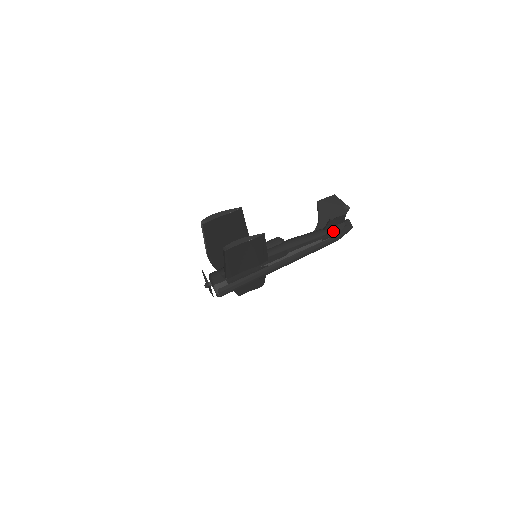
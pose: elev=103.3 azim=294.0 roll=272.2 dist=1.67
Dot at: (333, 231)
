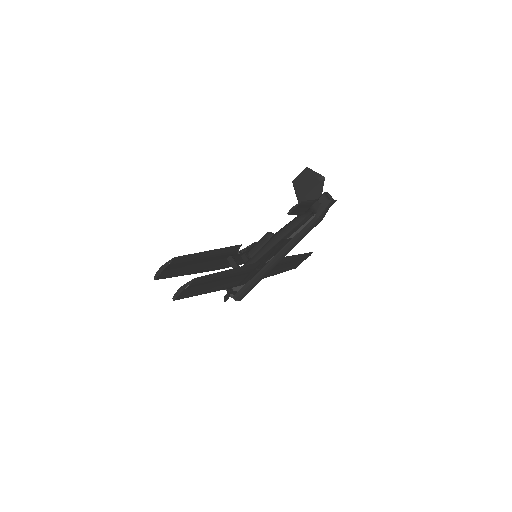
Dot at: (308, 215)
